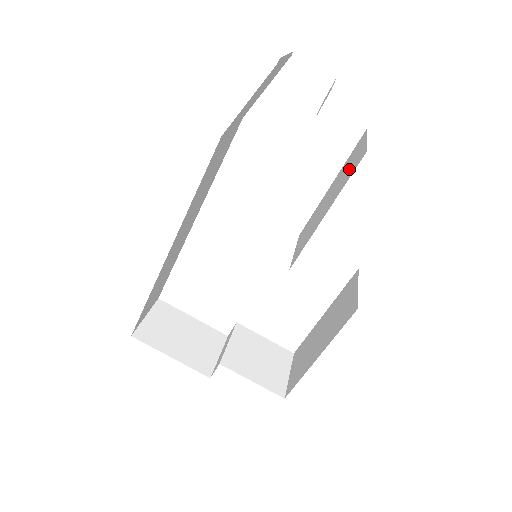
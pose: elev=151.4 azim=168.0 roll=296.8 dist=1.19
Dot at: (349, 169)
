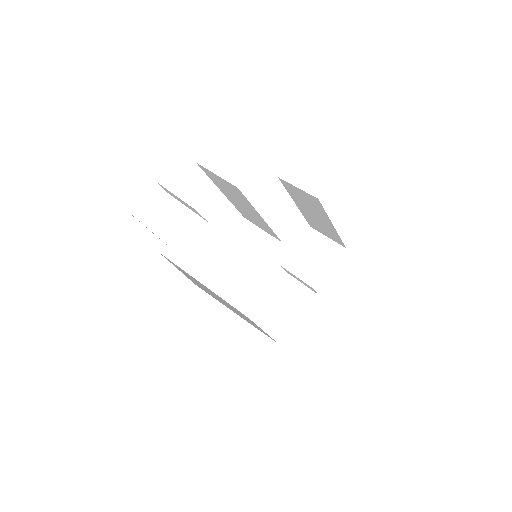
Dot at: (233, 192)
